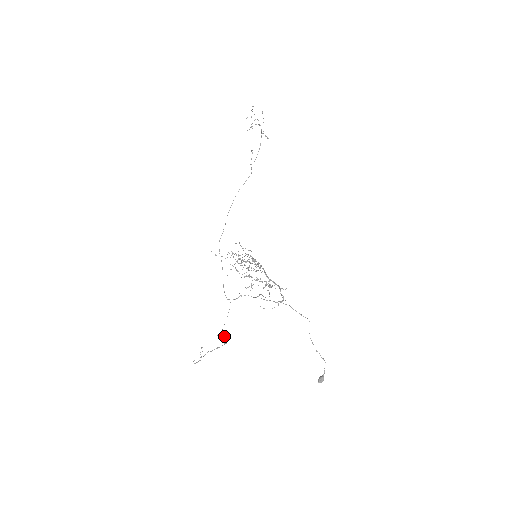
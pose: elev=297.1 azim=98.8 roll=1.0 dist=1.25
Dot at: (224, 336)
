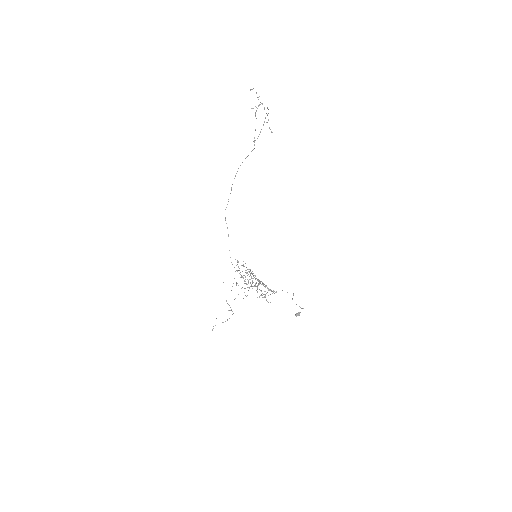
Dot at: (232, 311)
